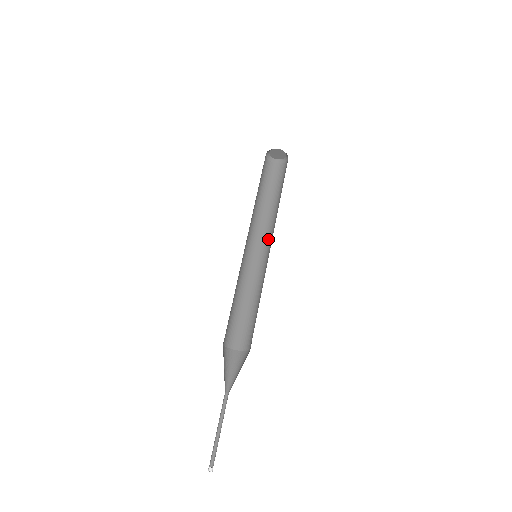
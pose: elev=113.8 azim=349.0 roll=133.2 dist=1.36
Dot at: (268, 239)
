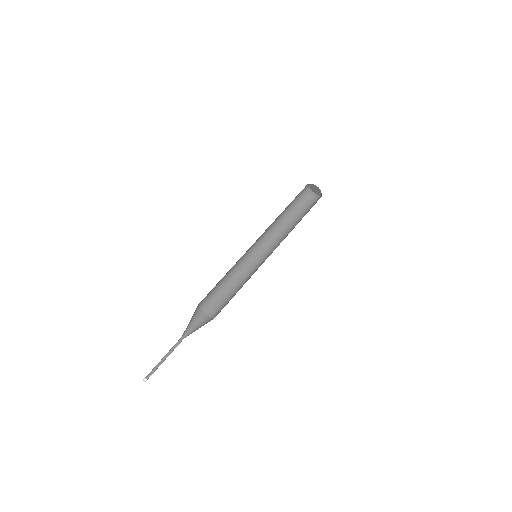
Dot at: (268, 246)
